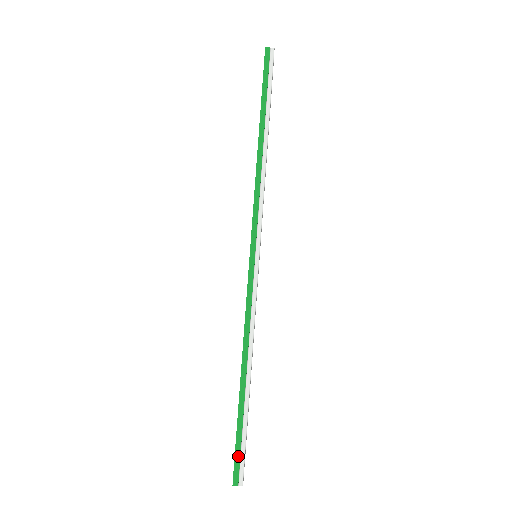
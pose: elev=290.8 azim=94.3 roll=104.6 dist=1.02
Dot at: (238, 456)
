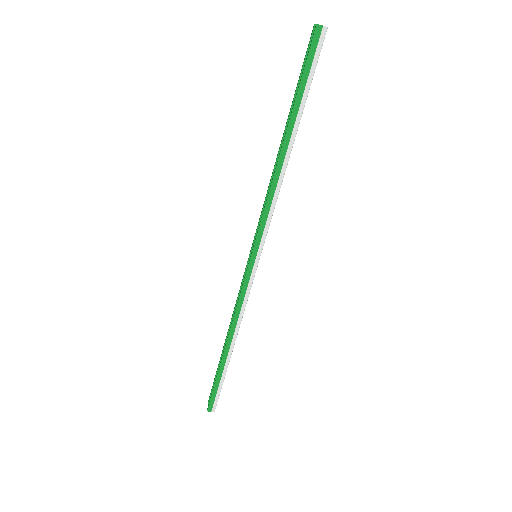
Dot at: (214, 396)
